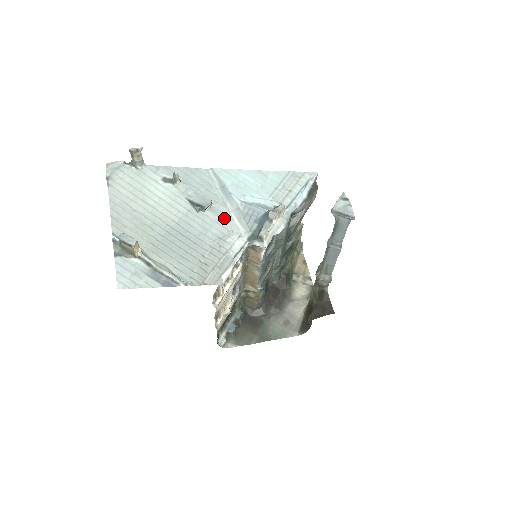
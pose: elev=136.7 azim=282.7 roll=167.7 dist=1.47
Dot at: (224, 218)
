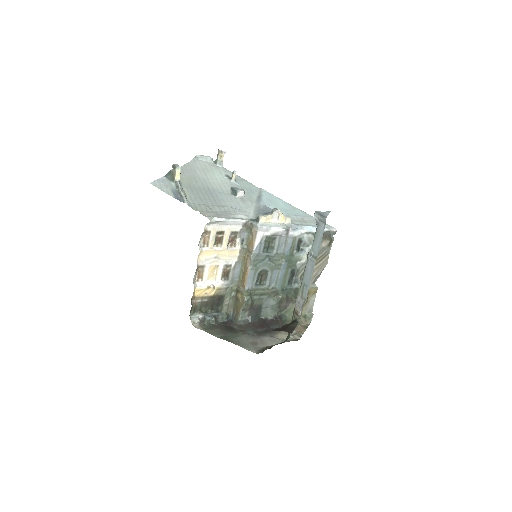
Dot at: (245, 205)
